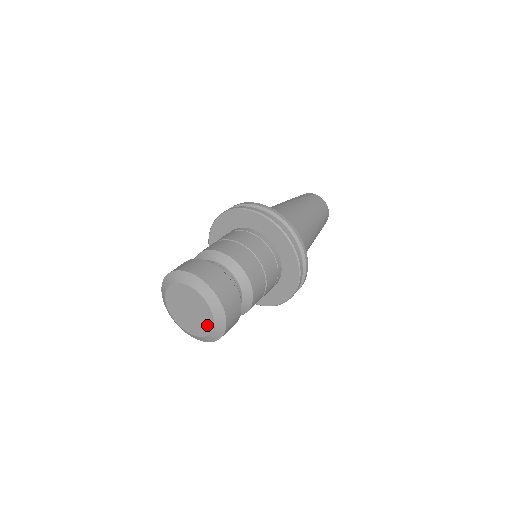
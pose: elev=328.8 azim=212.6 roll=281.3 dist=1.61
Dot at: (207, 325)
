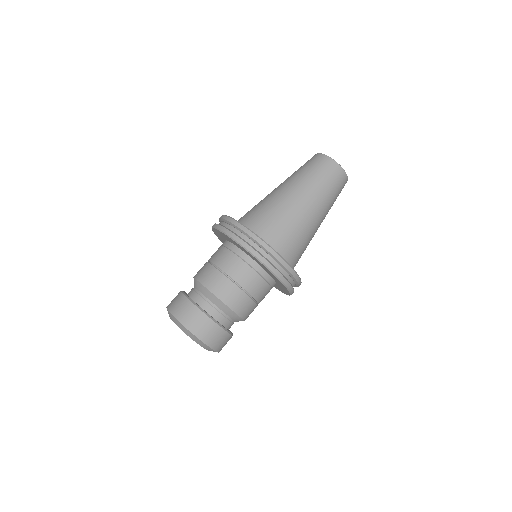
Dot at: occluded
